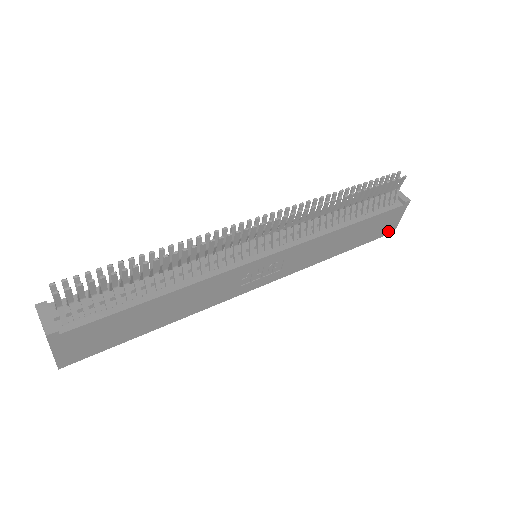
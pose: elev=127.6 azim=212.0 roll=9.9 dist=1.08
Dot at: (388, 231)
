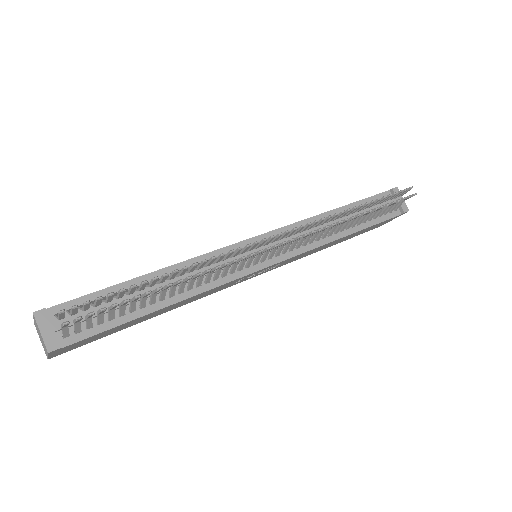
Dot at: (376, 227)
